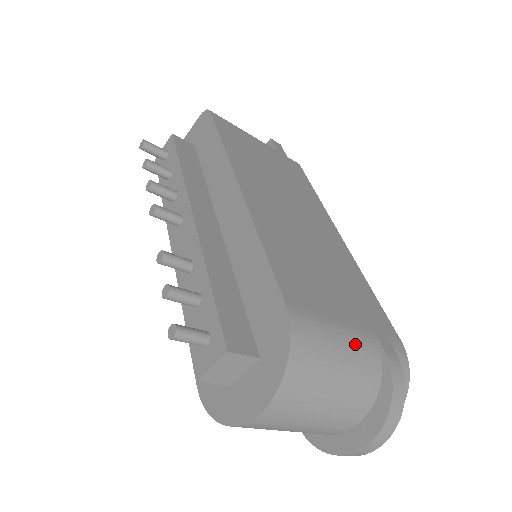
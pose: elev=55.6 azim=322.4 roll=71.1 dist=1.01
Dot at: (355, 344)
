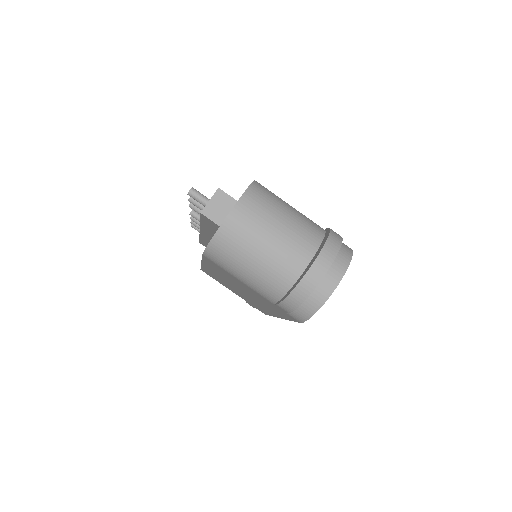
Dot at: (302, 214)
